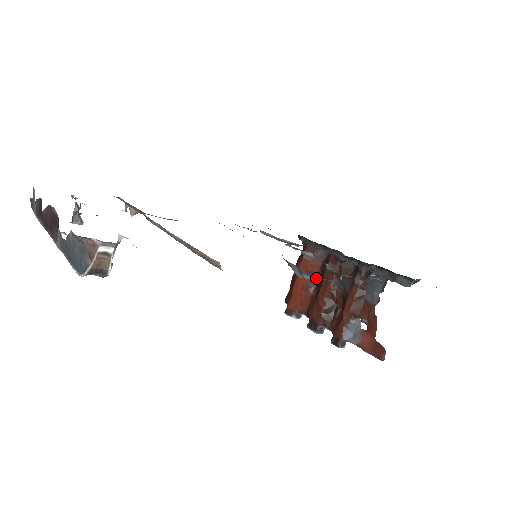
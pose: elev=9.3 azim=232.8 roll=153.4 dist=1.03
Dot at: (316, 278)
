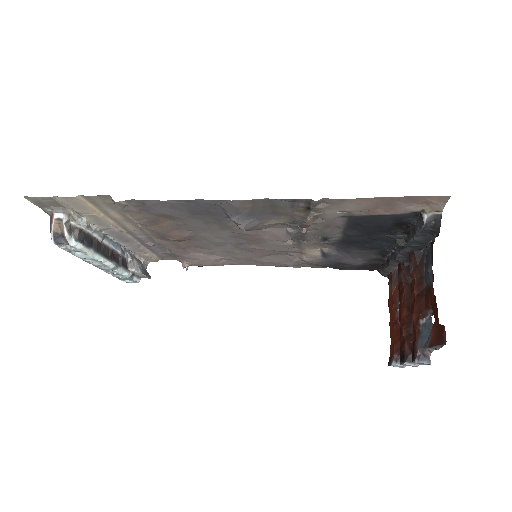
Dot at: (239, 215)
